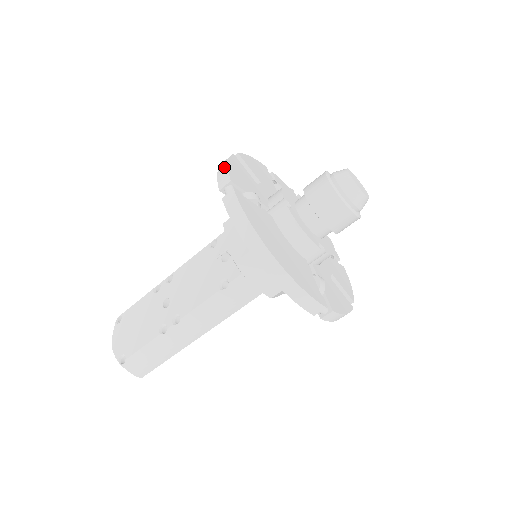
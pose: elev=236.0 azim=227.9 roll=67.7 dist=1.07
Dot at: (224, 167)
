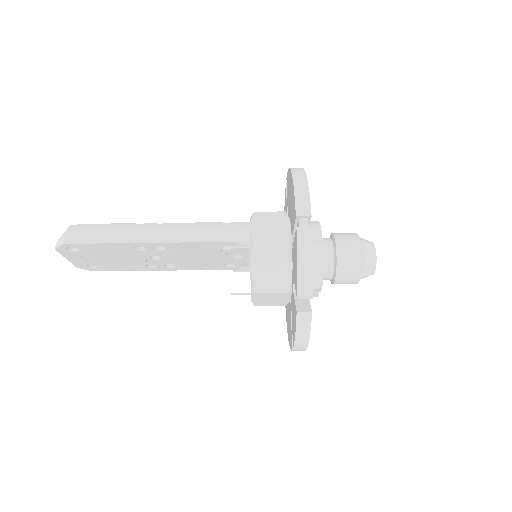
Dot at: occluded
